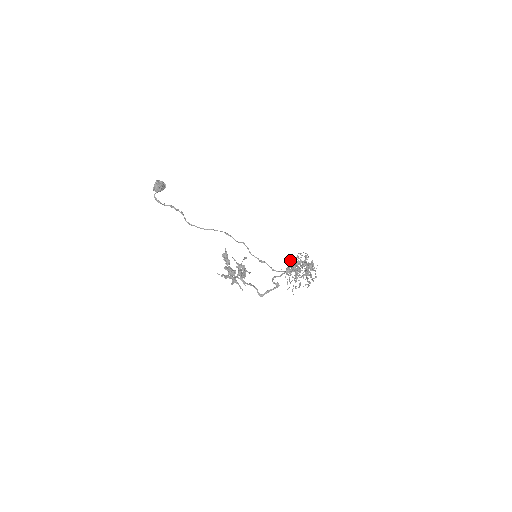
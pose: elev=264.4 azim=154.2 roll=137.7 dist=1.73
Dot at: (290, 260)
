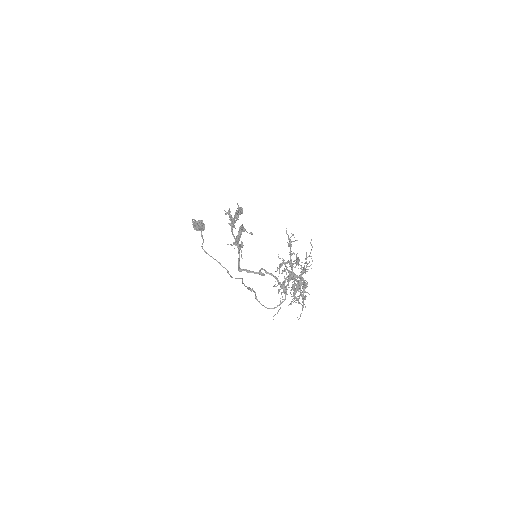
Dot at: occluded
